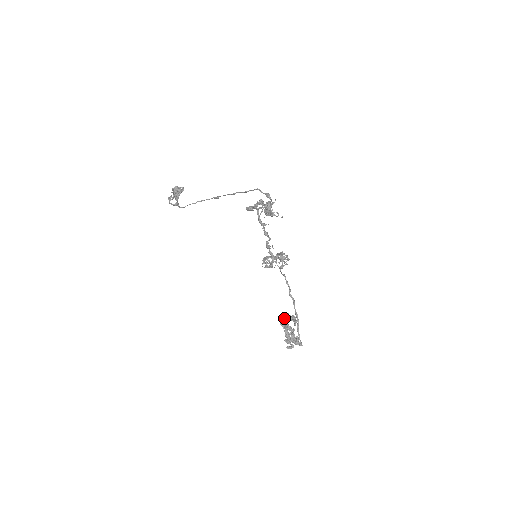
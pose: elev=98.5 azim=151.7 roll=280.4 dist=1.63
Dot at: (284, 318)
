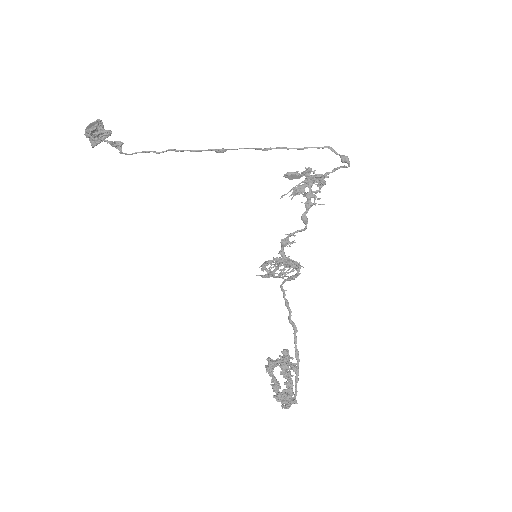
Dot at: occluded
